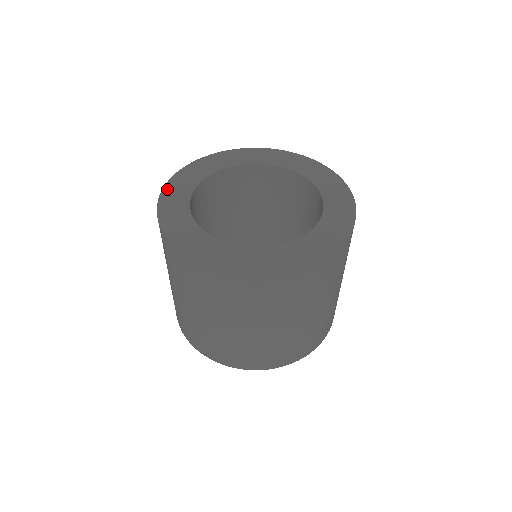
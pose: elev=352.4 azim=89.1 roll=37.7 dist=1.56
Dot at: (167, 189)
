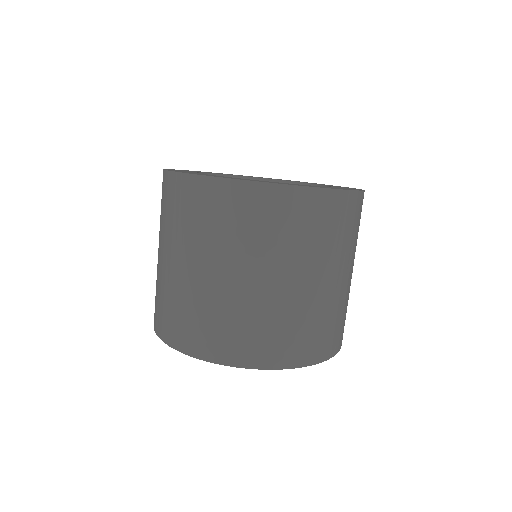
Dot at: occluded
